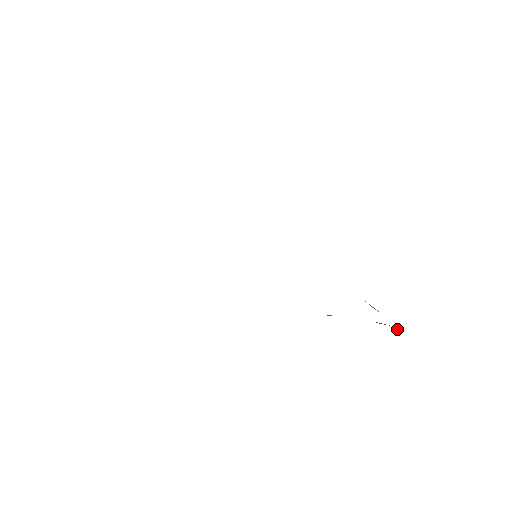
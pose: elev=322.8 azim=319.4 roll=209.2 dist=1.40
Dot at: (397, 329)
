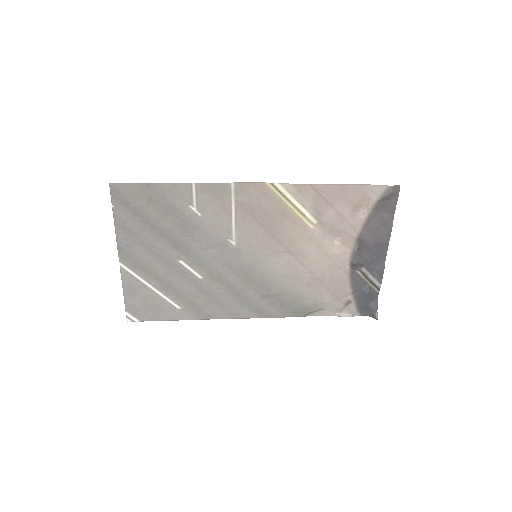
Dot at: (375, 312)
